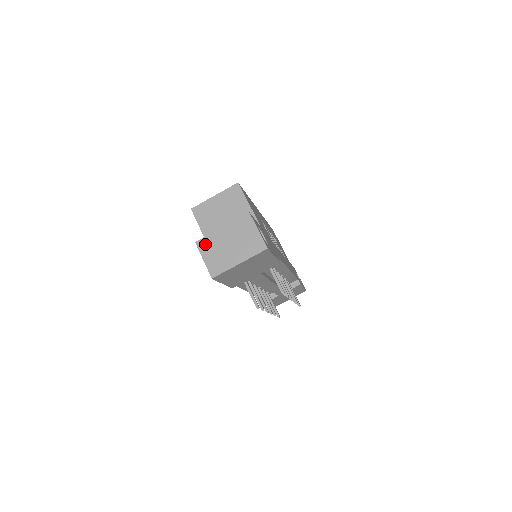
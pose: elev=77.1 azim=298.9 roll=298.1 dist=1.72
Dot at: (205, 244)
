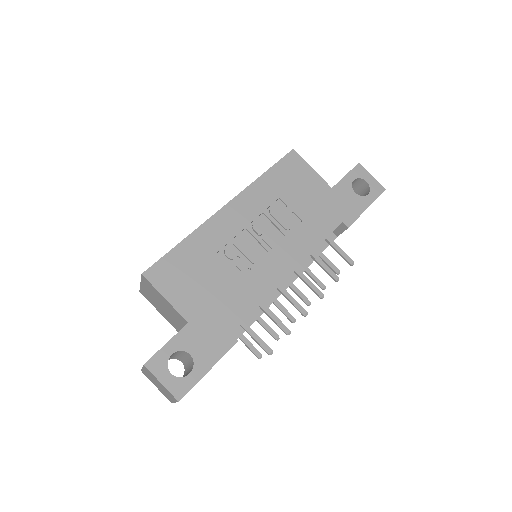
Dot at: (146, 376)
